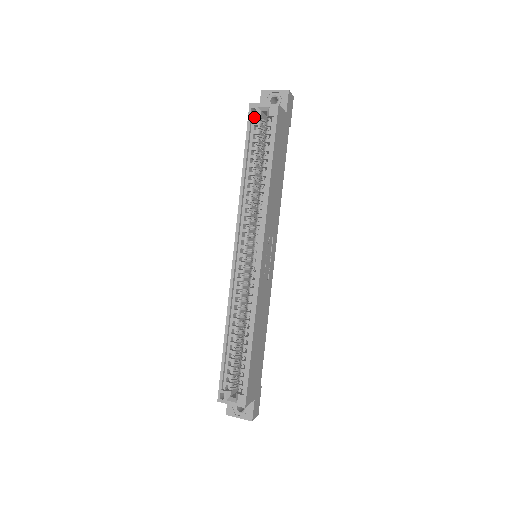
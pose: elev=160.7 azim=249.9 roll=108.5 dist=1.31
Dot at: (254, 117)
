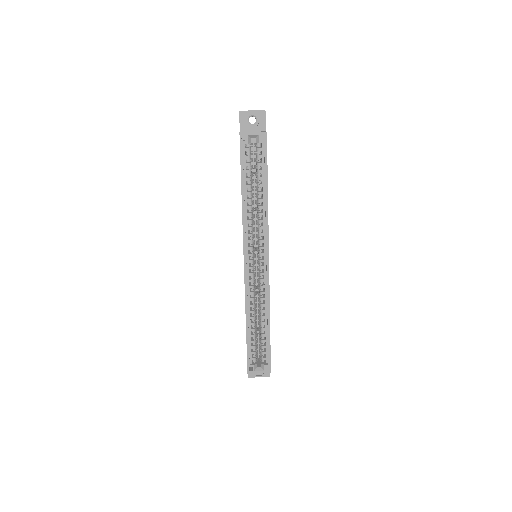
Dot at: (244, 144)
